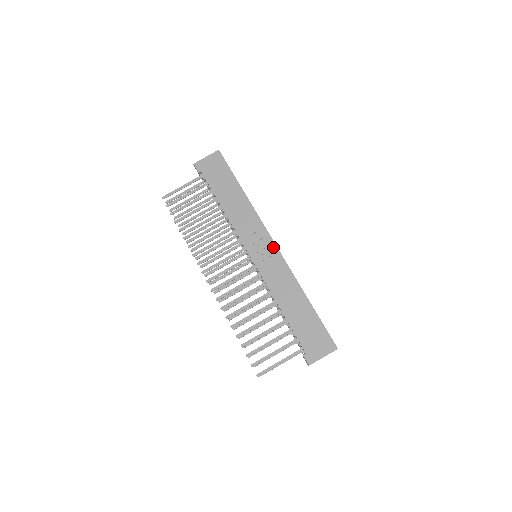
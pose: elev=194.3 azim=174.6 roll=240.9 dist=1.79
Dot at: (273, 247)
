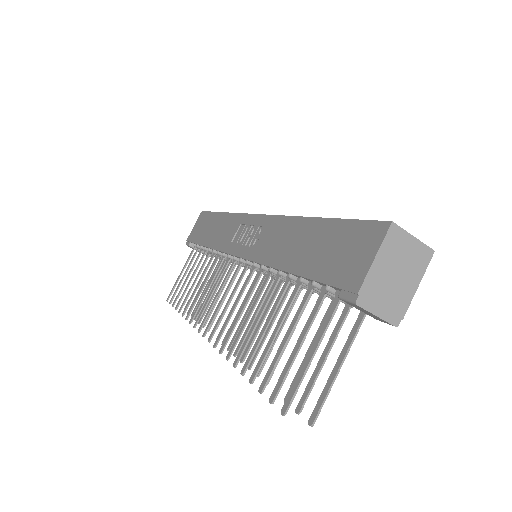
Dot at: (257, 219)
